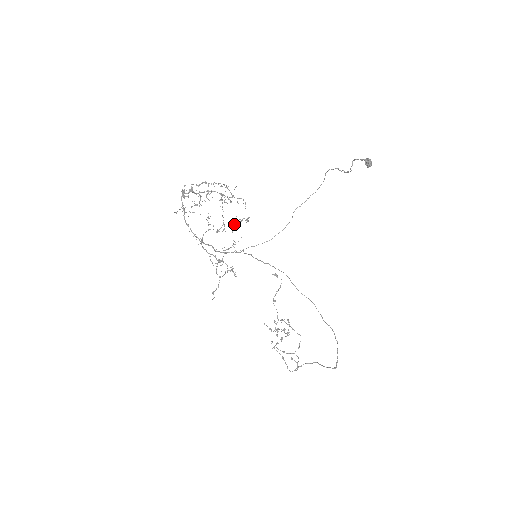
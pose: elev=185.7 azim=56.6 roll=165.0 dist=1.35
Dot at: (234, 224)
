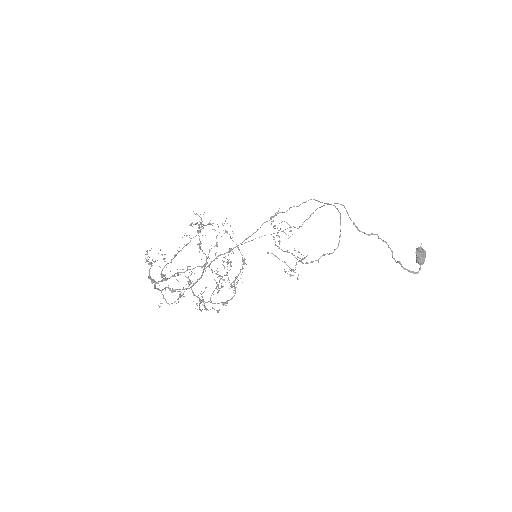
Dot at: (227, 266)
